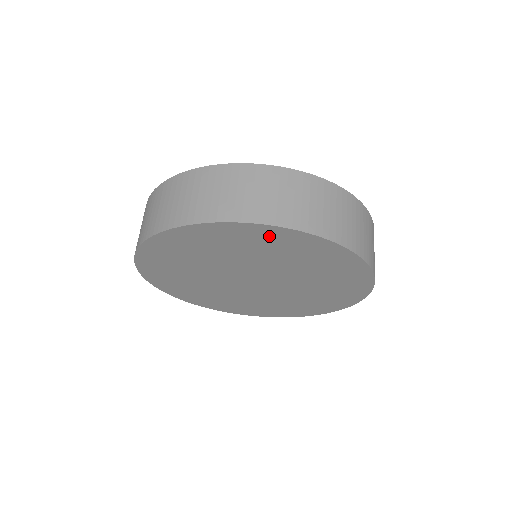
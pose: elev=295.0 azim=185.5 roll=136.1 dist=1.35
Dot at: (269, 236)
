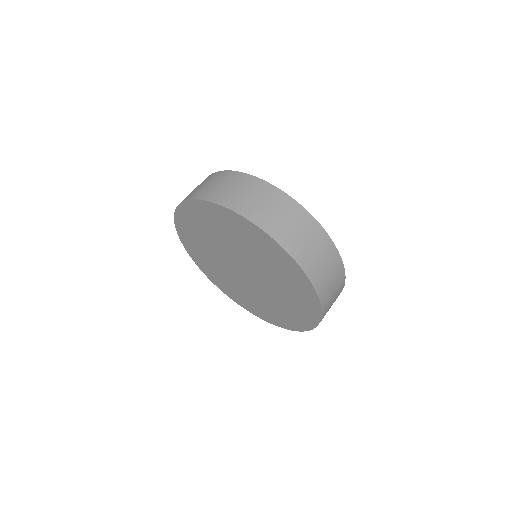
Dot at: (206, 211)
